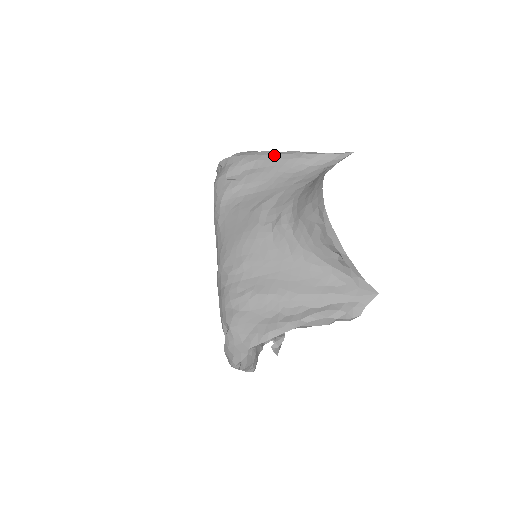
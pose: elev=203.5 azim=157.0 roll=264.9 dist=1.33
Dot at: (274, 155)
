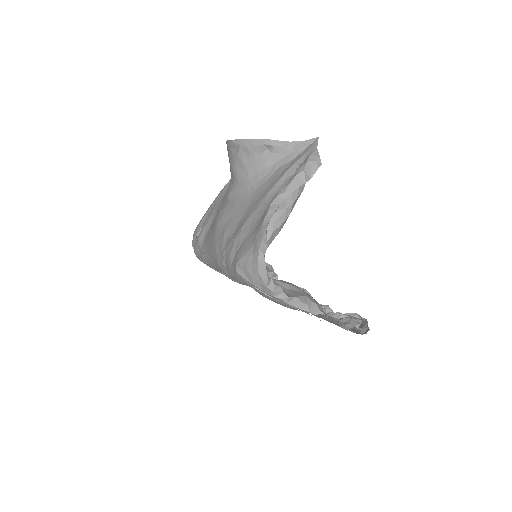
Dot at: (215, 199)
